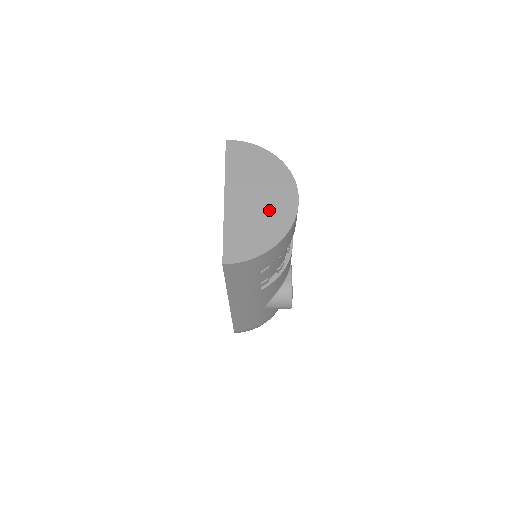
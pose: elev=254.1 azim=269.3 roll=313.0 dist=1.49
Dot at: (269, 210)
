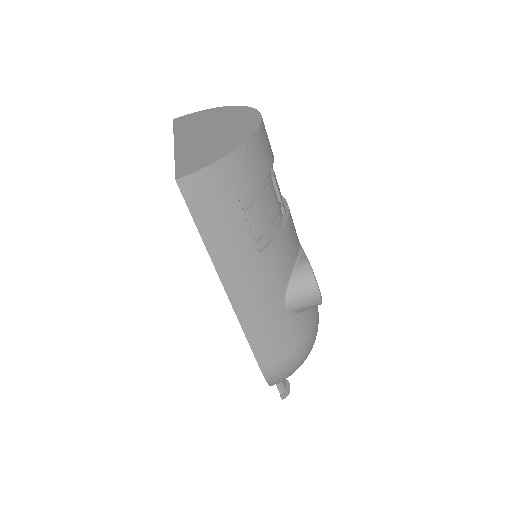
Dot at: (227, 131)
